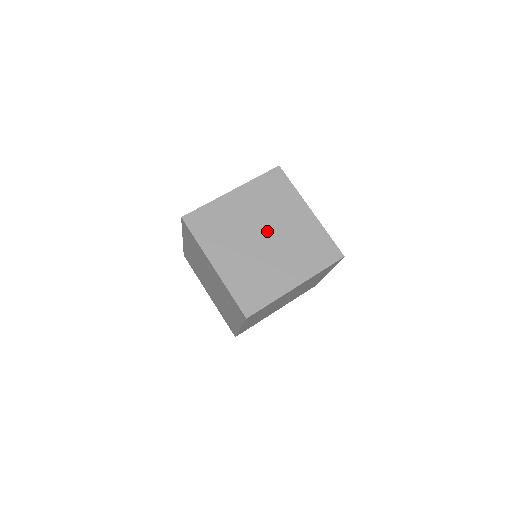
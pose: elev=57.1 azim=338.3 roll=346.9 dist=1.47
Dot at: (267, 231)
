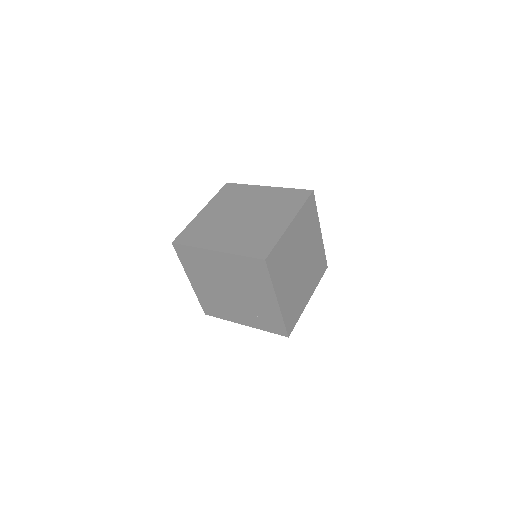
Dot at: (303, 258)
